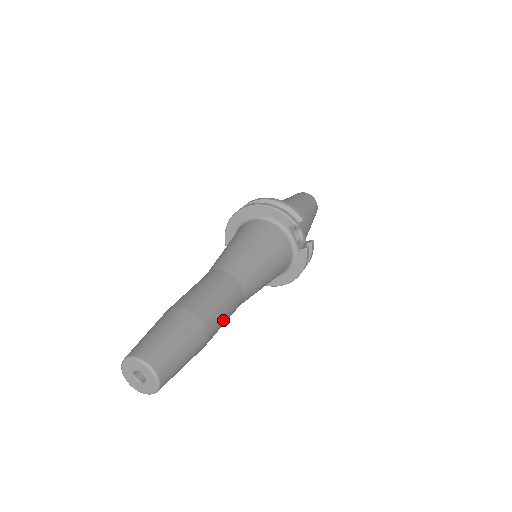
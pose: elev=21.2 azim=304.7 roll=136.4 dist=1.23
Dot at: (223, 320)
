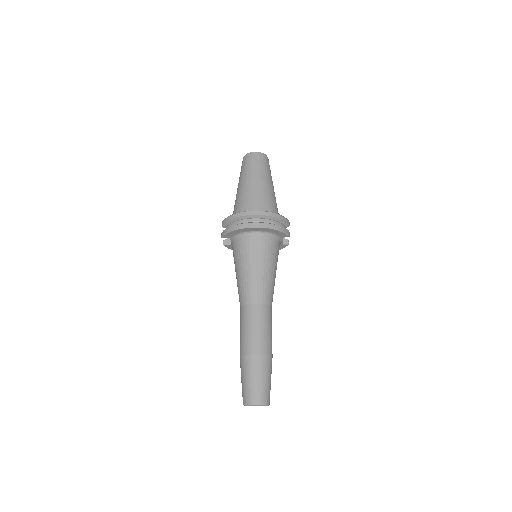
Dot at: occluded
